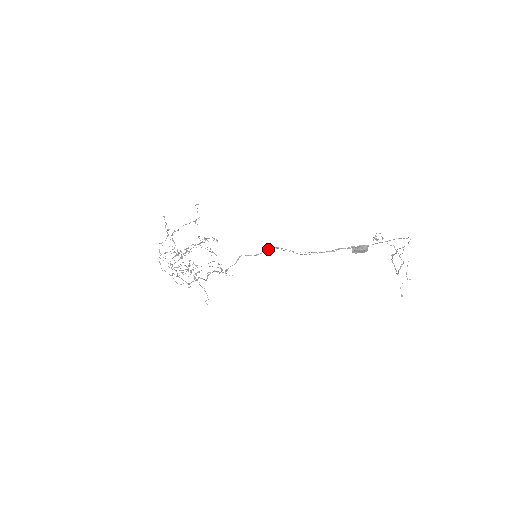
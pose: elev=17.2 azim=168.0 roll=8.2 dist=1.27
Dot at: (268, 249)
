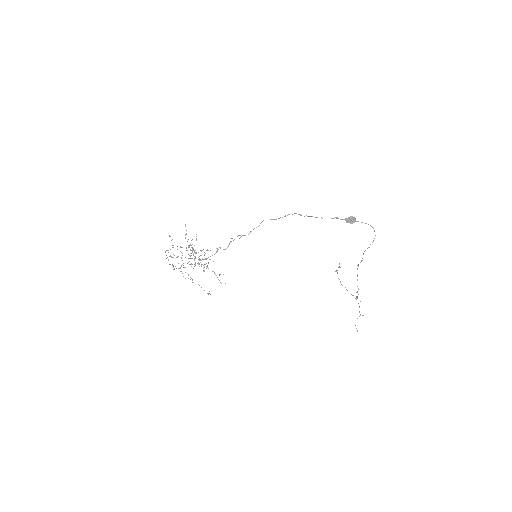
Dot at: (285, 216)
